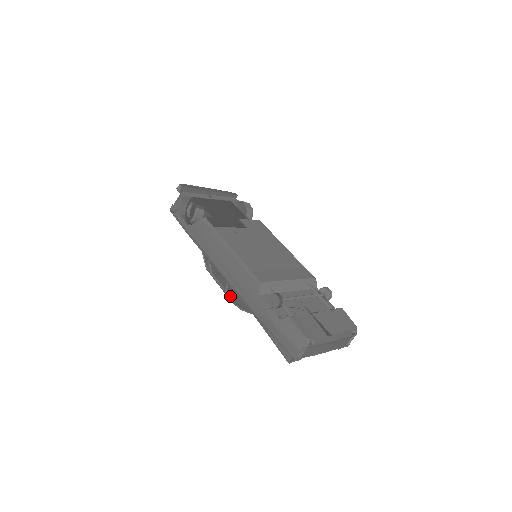
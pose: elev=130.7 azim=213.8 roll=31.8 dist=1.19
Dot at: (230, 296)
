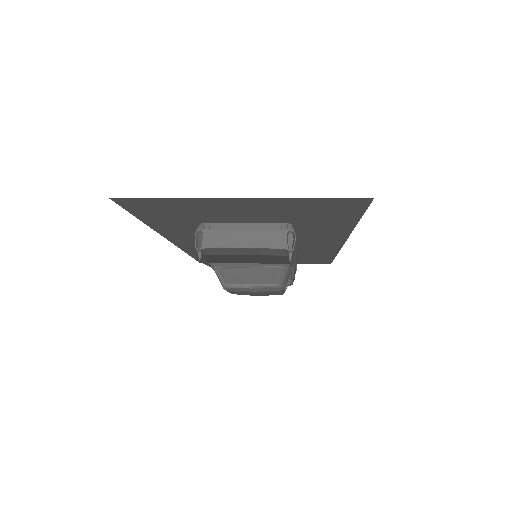
Dot at: occluded
